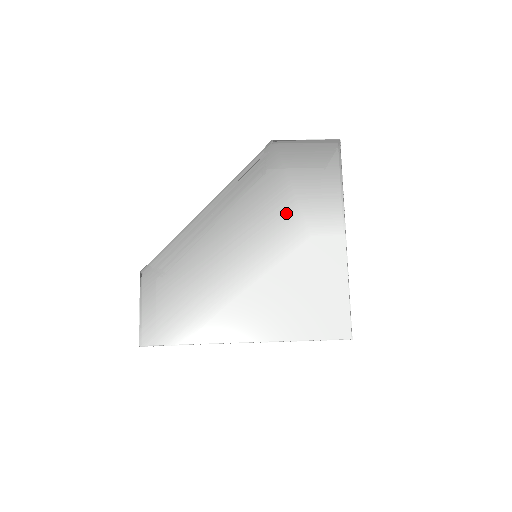
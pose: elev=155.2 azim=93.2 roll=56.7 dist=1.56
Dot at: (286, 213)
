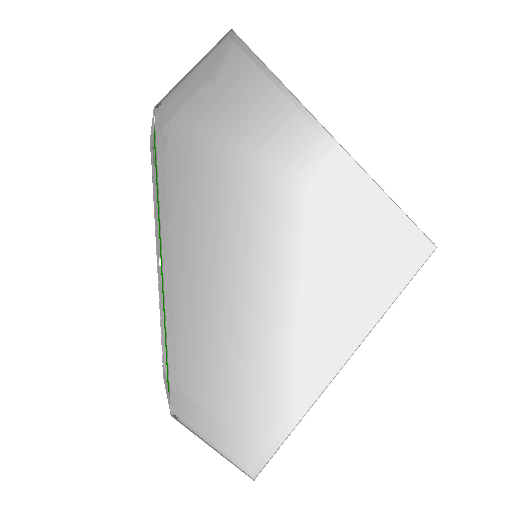
Dot at: (258, 183)
